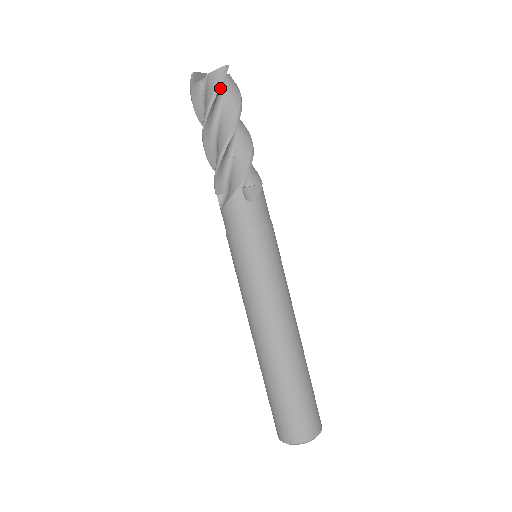
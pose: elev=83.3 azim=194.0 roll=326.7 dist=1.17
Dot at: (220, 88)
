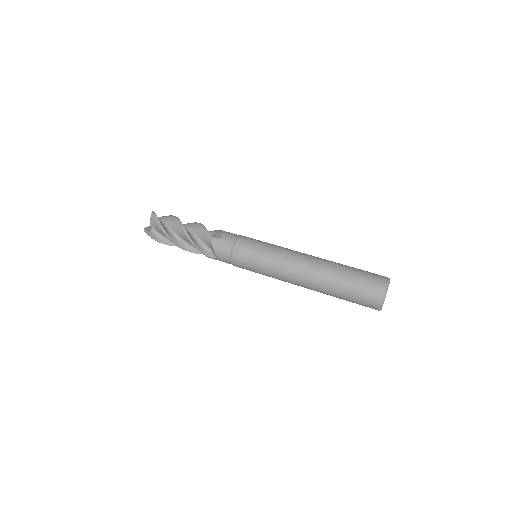
Dot at: occluded
